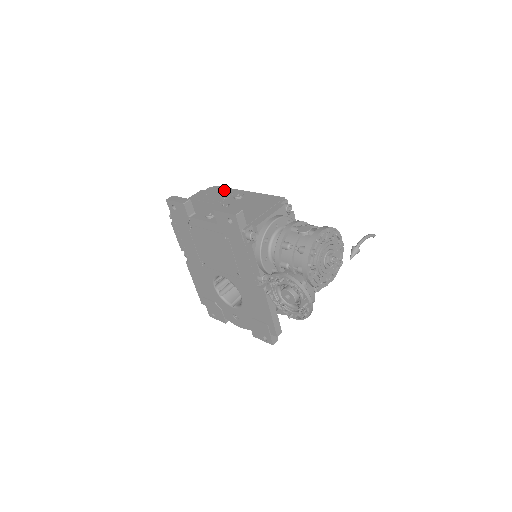
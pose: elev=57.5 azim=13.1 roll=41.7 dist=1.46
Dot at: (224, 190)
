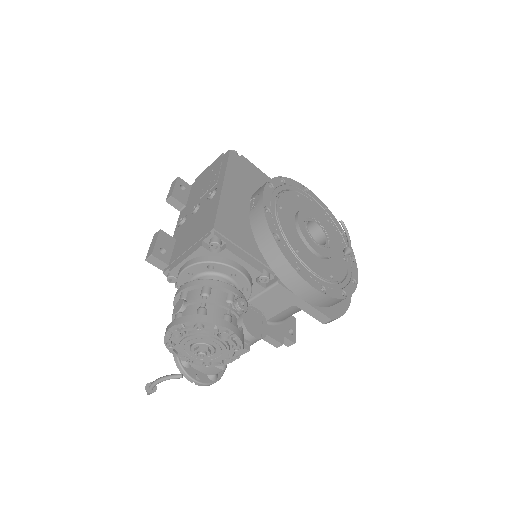
Dot at: (222, 168)
